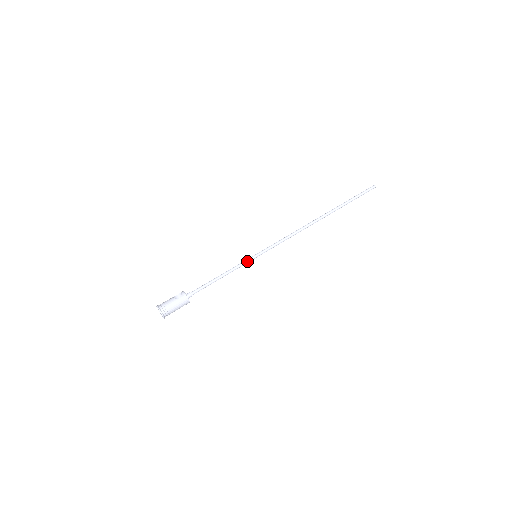
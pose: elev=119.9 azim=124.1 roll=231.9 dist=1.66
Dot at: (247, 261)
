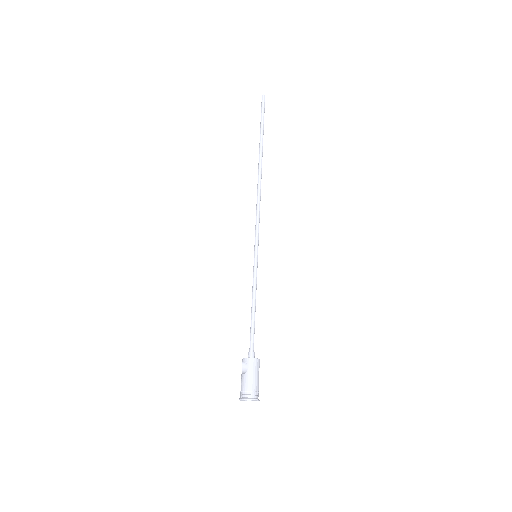
Dot at: (255, 269)
